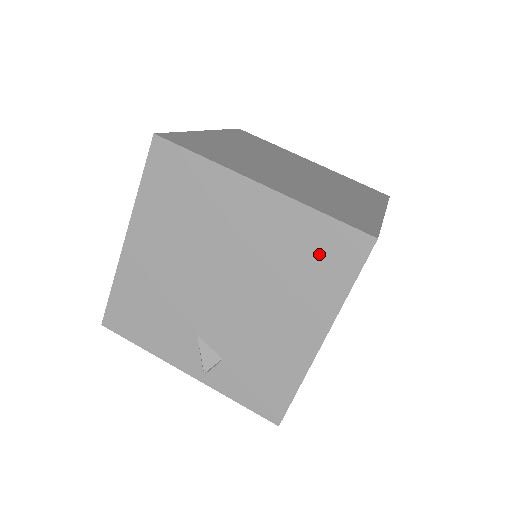
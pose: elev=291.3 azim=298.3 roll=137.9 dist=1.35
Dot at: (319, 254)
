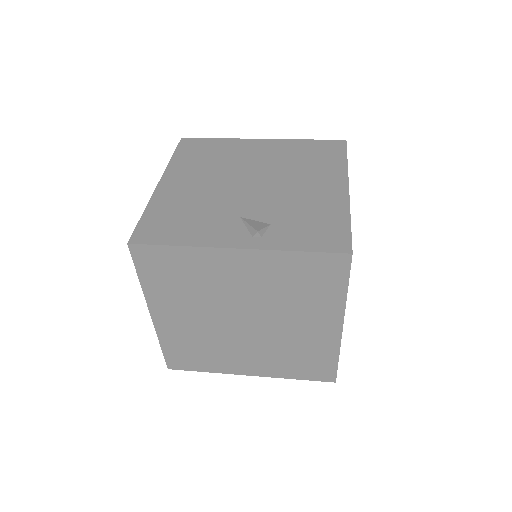
Dot at: (316, 153)
